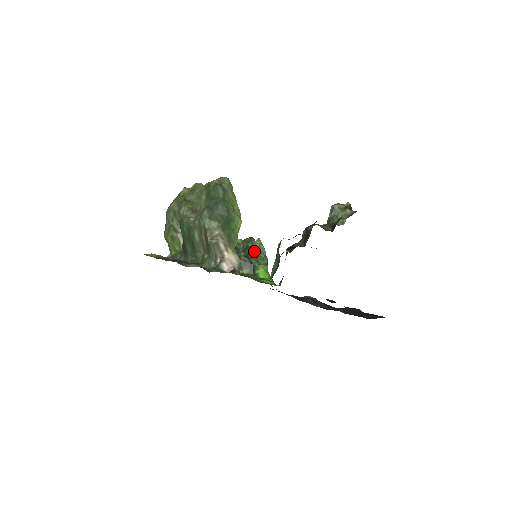
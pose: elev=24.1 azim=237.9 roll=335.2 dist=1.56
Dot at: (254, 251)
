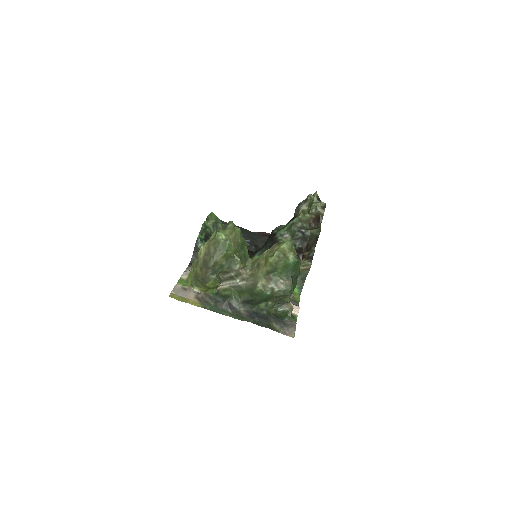
Dot at: occluded
